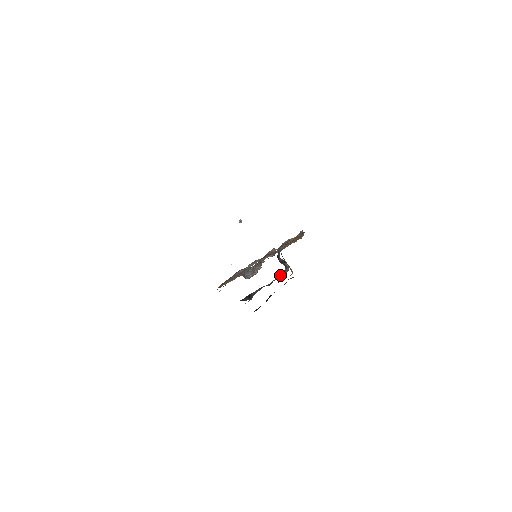
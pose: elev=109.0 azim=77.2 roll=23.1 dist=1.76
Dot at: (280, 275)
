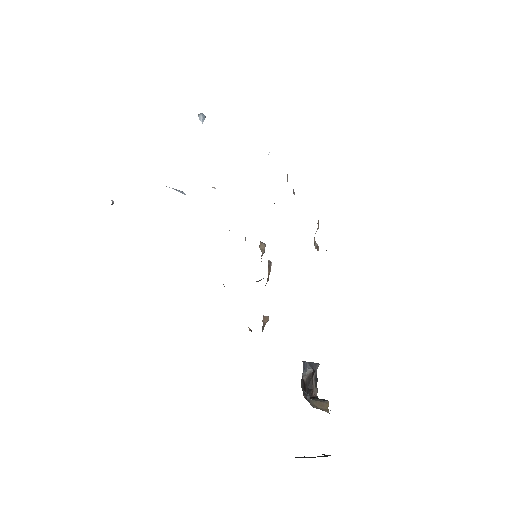
Dot at: occluded
